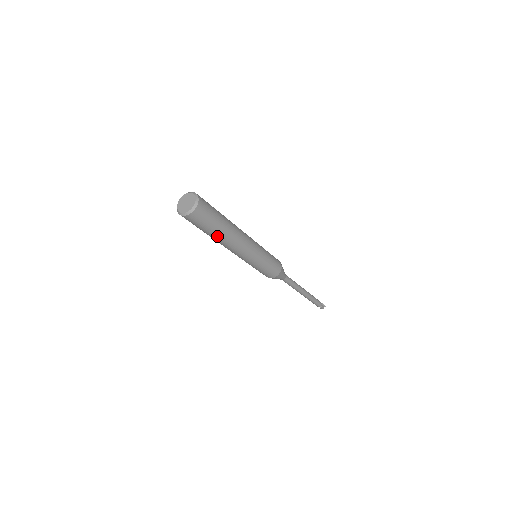
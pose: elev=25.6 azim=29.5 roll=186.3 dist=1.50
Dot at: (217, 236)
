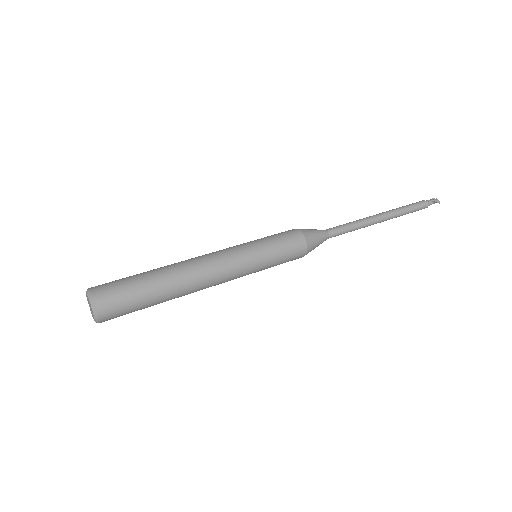
Dot at: occluded
